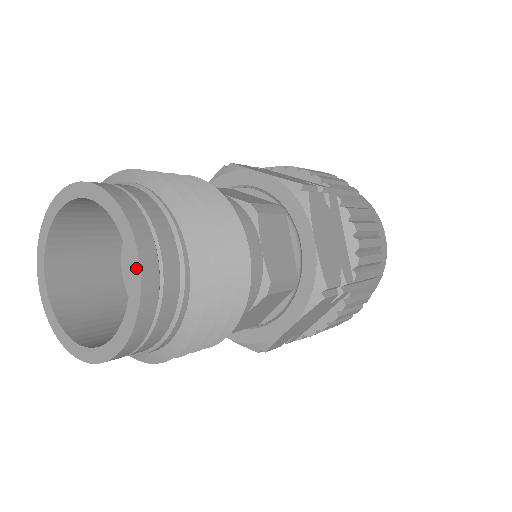
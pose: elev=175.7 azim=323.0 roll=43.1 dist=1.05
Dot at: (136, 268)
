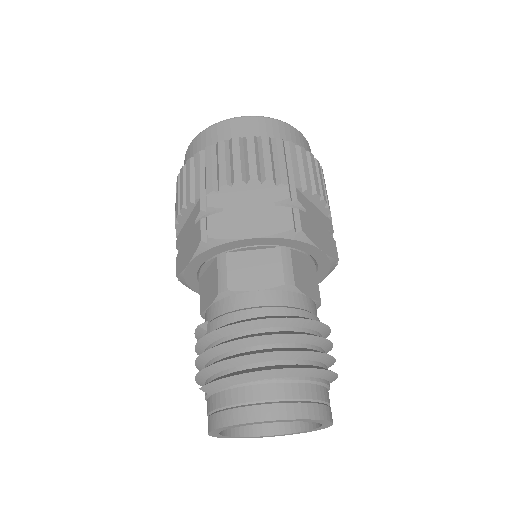
Dot at: (326, 422)
